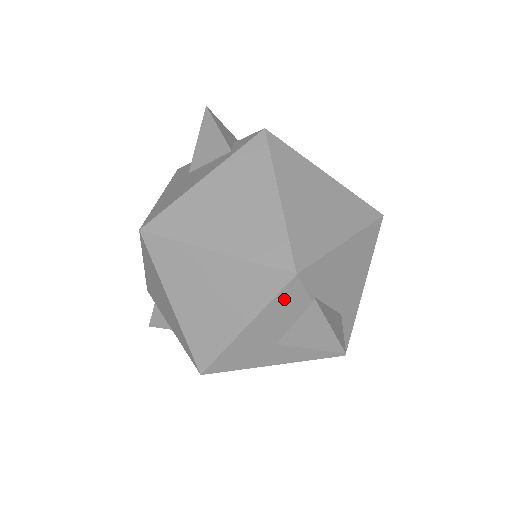
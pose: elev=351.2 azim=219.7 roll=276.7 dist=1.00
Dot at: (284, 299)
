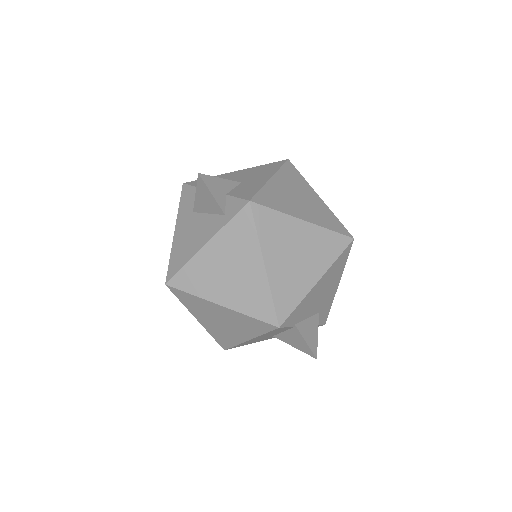
Dot at: (273, 331)
